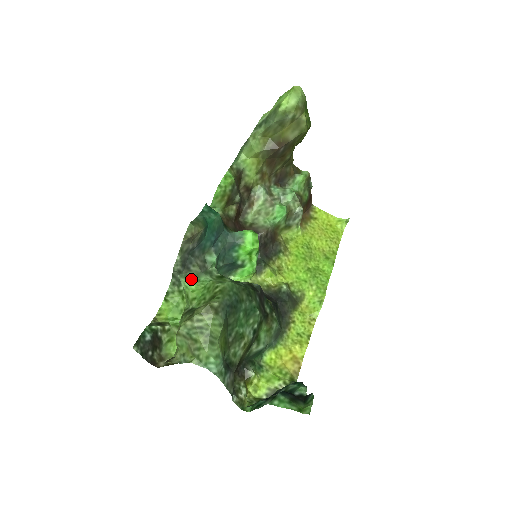
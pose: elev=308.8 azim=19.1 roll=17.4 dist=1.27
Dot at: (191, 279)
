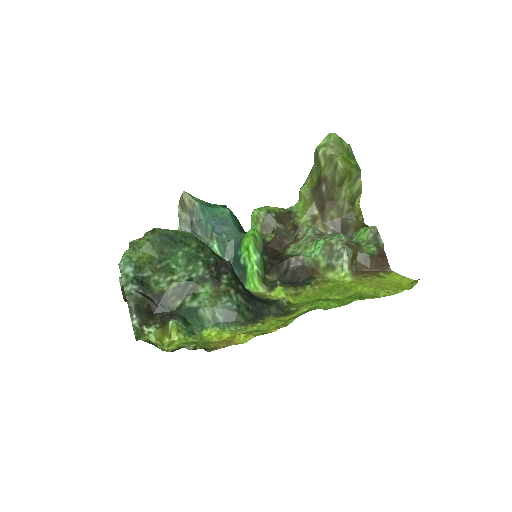
Dot at: occluded
